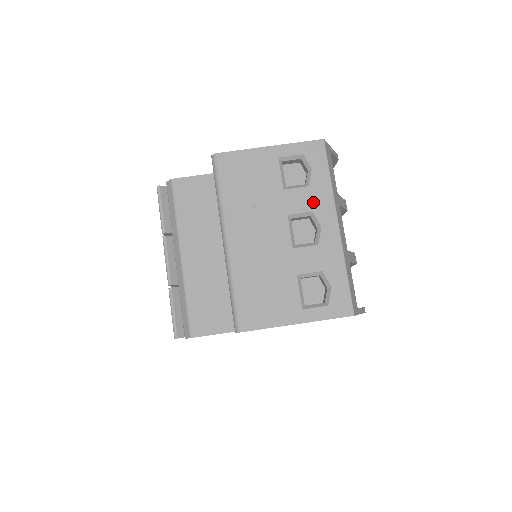
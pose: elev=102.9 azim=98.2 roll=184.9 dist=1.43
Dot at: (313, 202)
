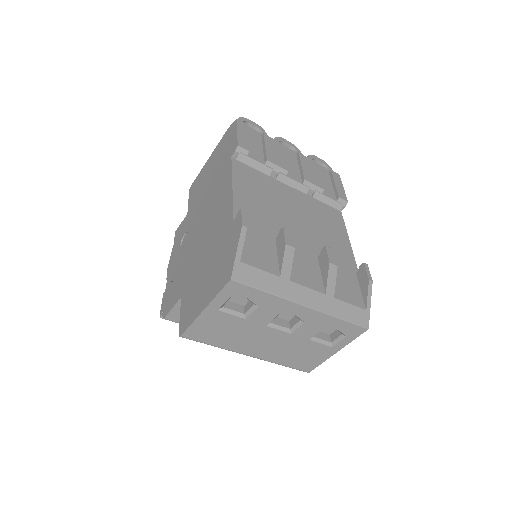
Dot at: (273, 310)
